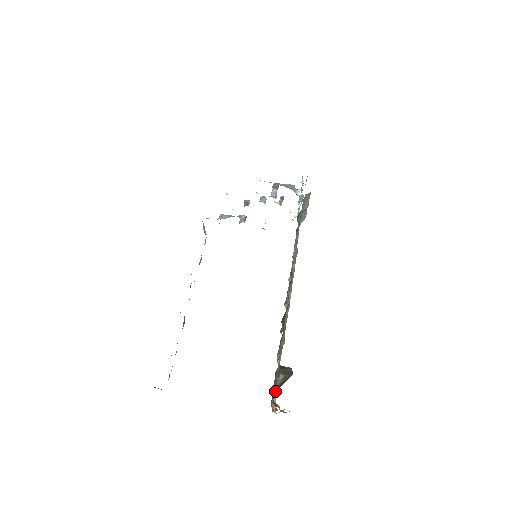
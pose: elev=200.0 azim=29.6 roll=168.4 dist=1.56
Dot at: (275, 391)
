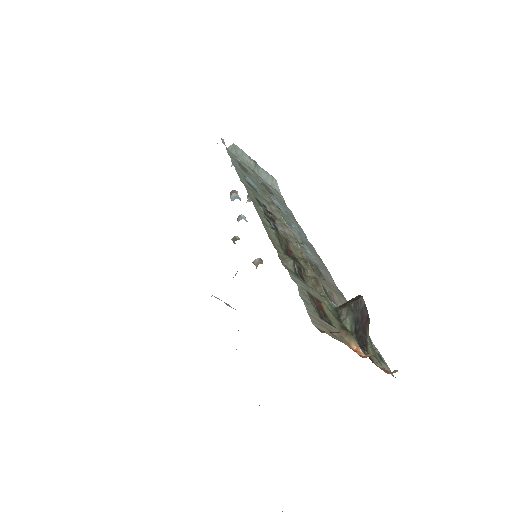
Dot at: (344, 333)
